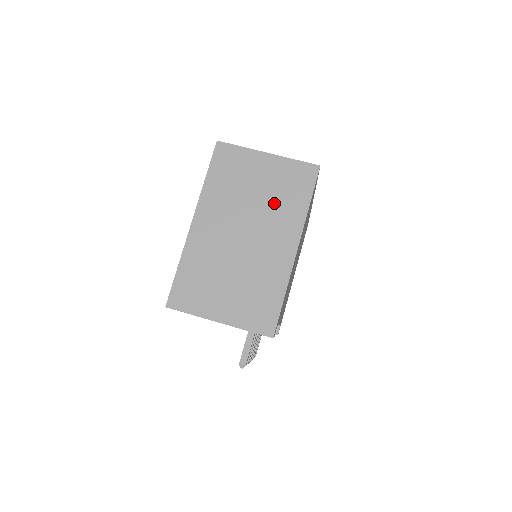
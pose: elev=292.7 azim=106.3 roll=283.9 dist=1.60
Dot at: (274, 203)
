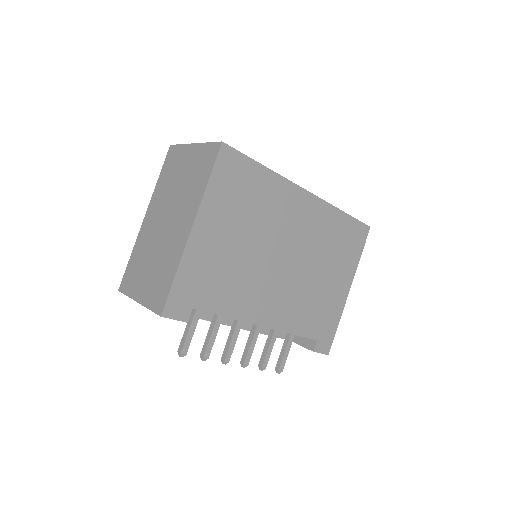
Dot at: (188, 188)
